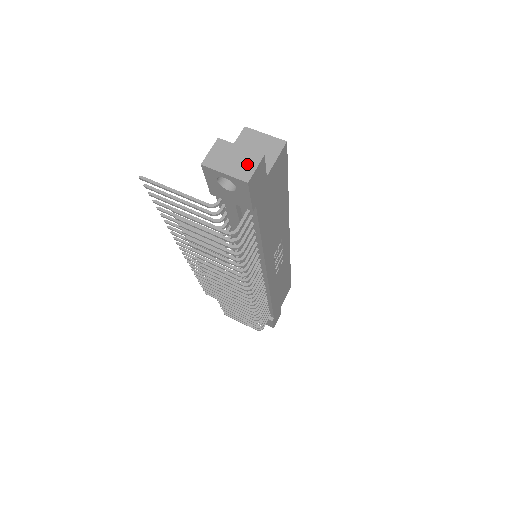
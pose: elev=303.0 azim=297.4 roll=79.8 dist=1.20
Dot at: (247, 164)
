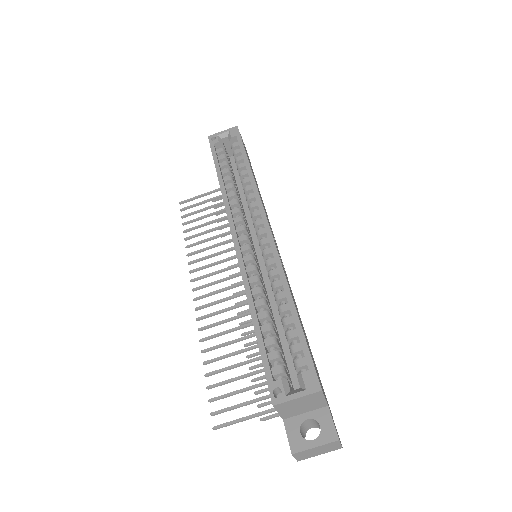
Dot at: (331, 447)
